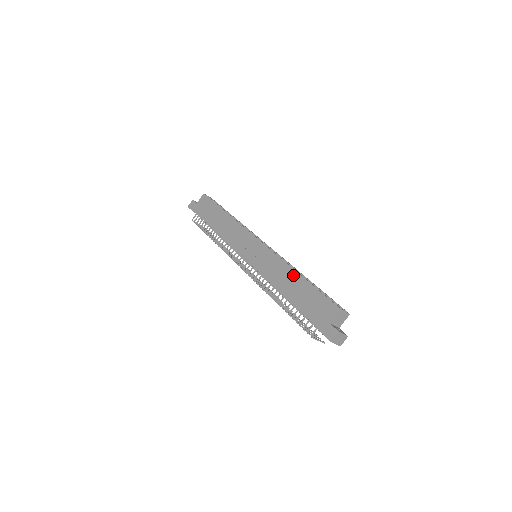
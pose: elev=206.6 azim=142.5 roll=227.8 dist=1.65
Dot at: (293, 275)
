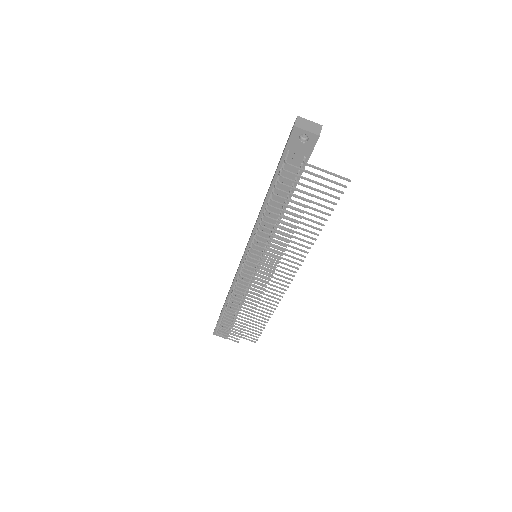
Dot at: occluded
